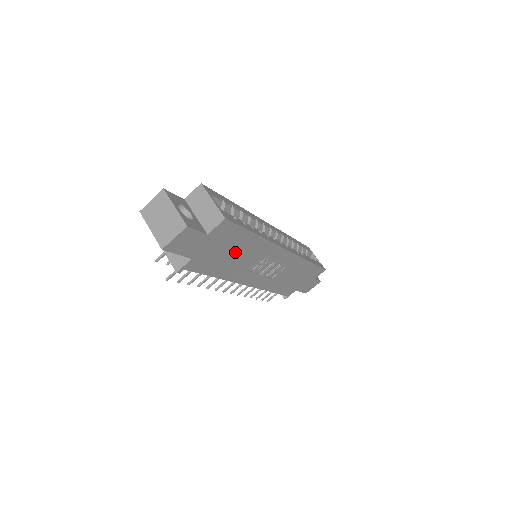
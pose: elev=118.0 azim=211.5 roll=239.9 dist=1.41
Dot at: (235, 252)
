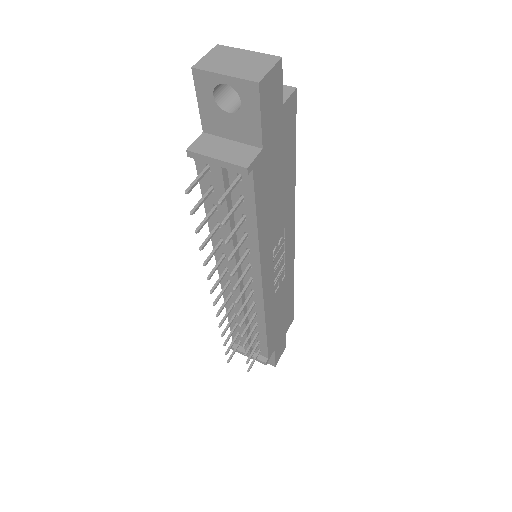
Dot at: (279, 184)
